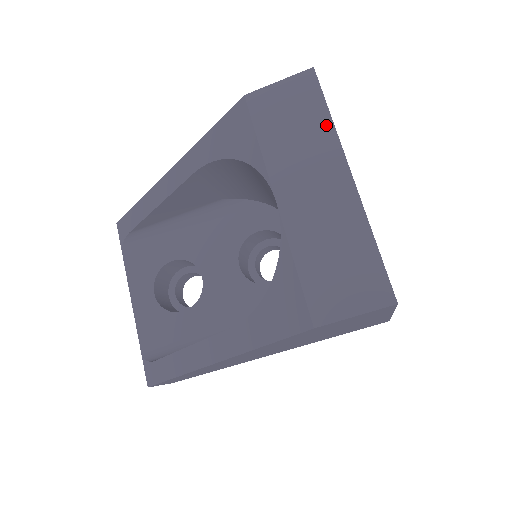
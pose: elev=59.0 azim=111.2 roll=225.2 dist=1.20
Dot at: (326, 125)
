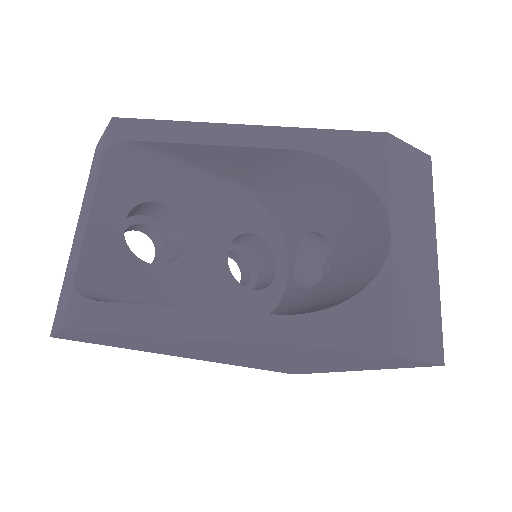
Dot at: (430, 203)
